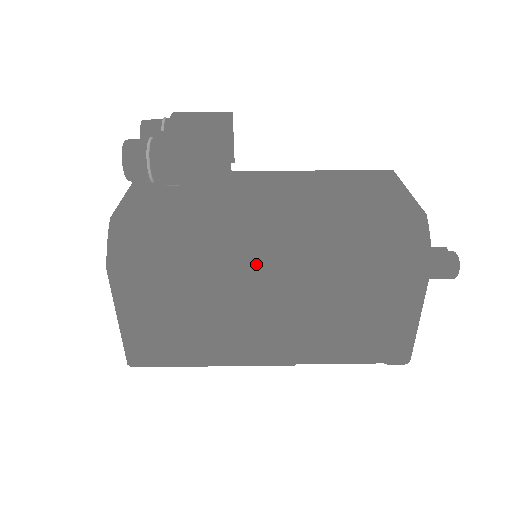
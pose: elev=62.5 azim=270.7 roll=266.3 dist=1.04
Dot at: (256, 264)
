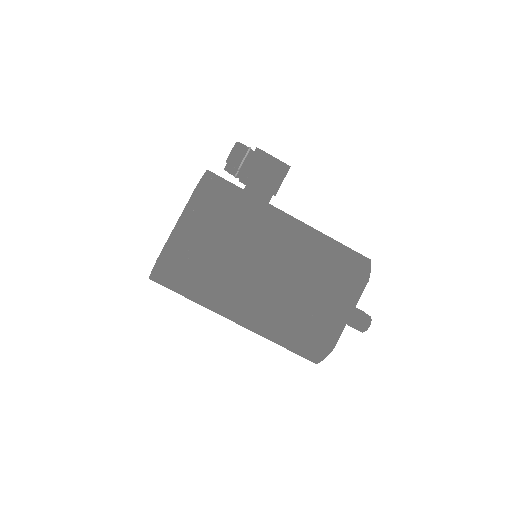
Dot at: (279, 229)
